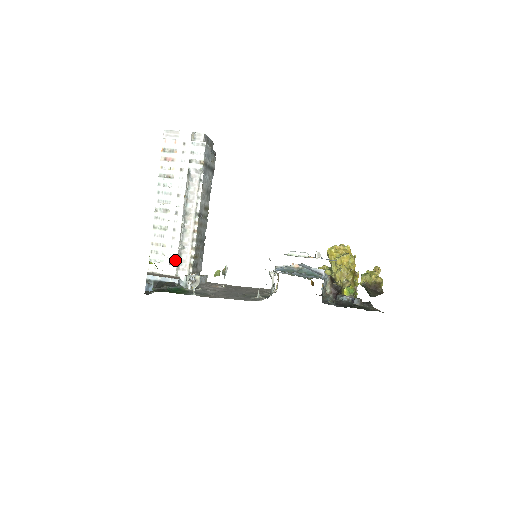
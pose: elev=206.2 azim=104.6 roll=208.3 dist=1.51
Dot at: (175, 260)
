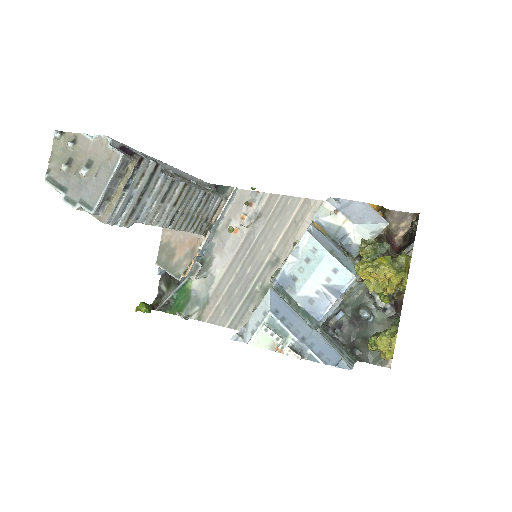
Dot at: occluded
